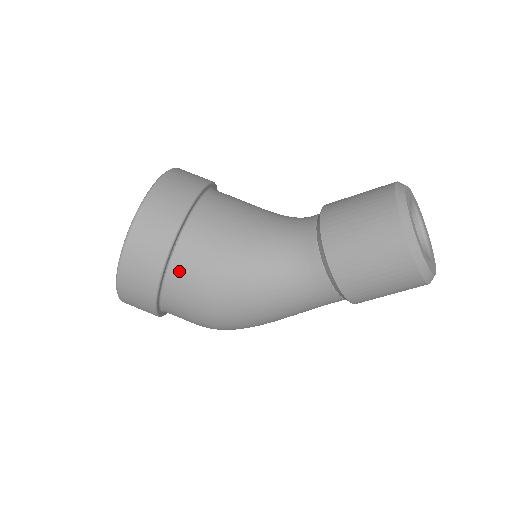
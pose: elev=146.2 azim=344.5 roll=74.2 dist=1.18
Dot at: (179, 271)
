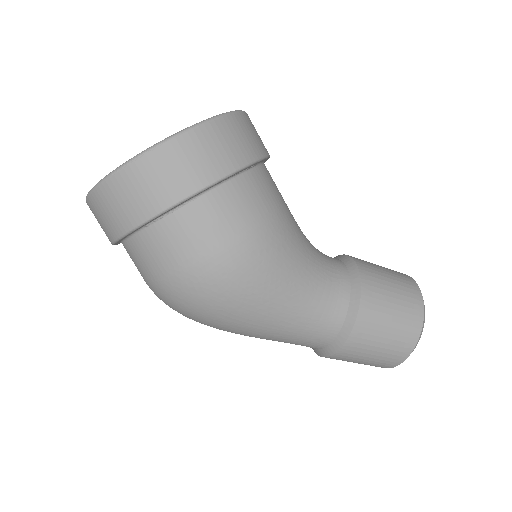
Dot at: (244, 188)
